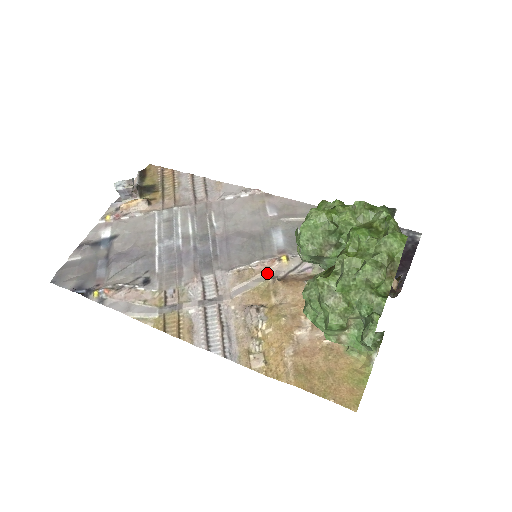
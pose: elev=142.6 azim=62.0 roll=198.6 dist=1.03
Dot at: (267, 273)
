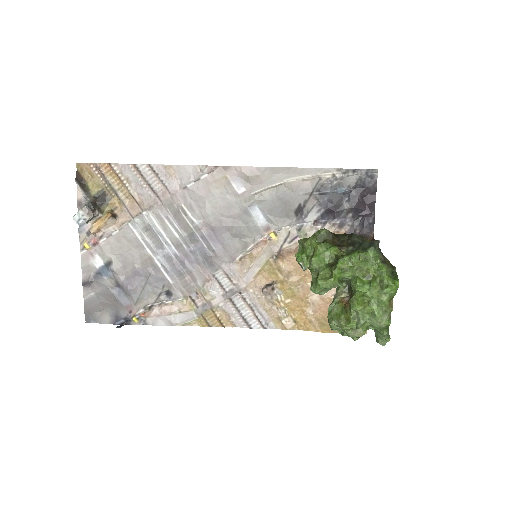
Dot at: (264, 252)
